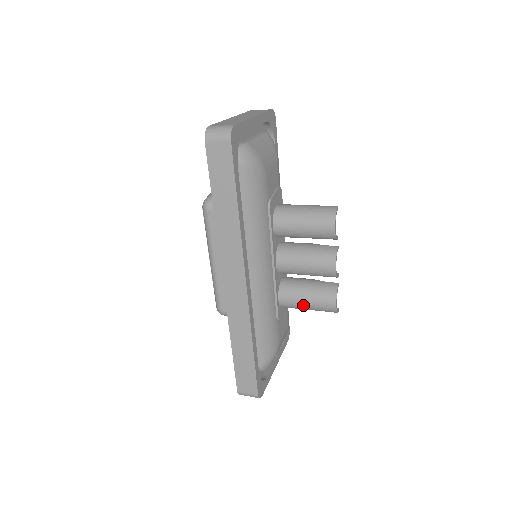
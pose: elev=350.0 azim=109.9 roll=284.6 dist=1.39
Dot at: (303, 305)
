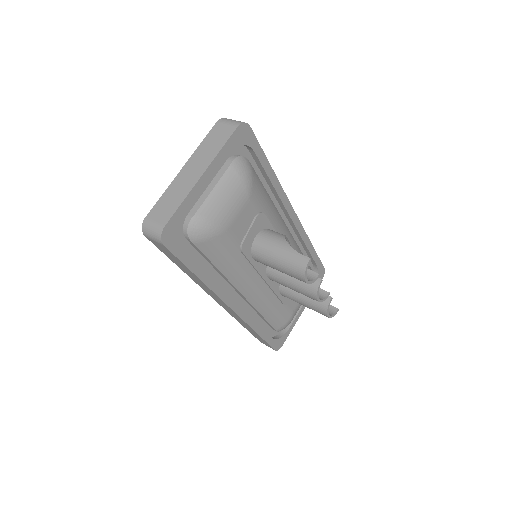
Dot at: occluded
